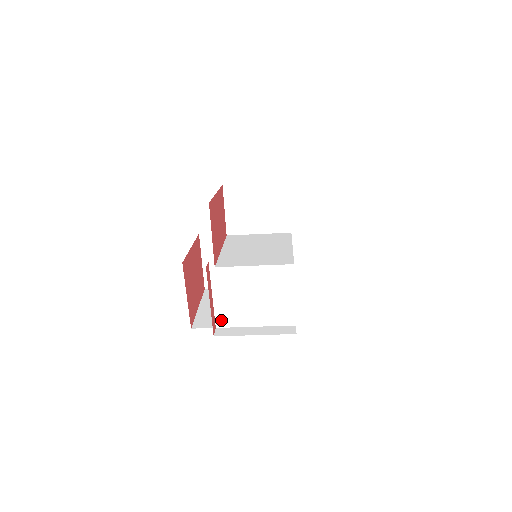
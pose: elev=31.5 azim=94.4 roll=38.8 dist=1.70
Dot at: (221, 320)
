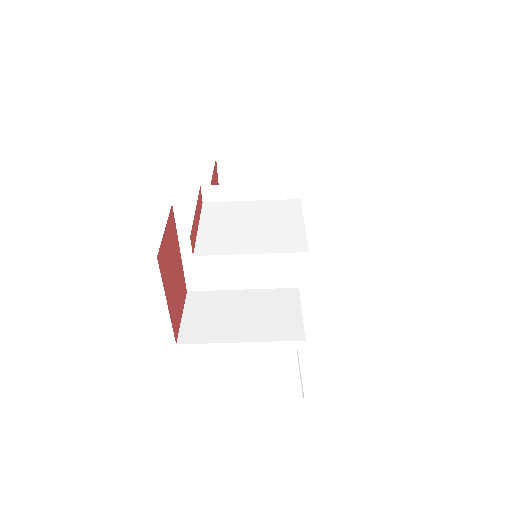
Dot at: (203, 248)
